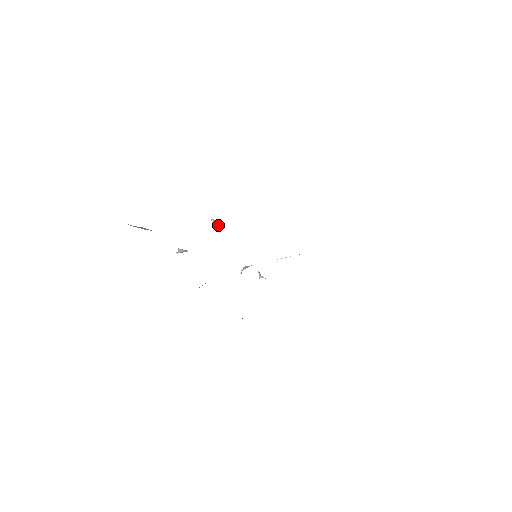
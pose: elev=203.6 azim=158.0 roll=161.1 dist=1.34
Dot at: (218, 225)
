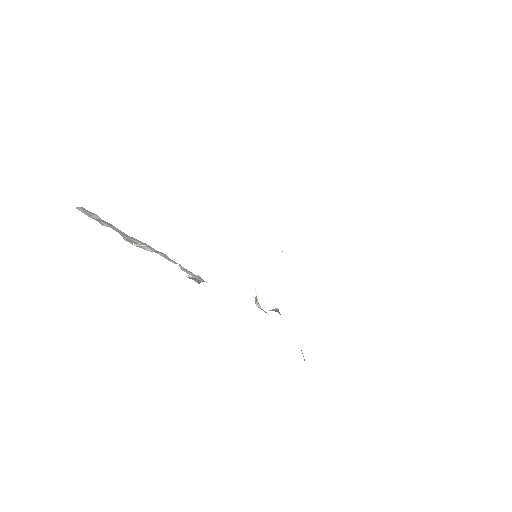
Dot at: occluded
